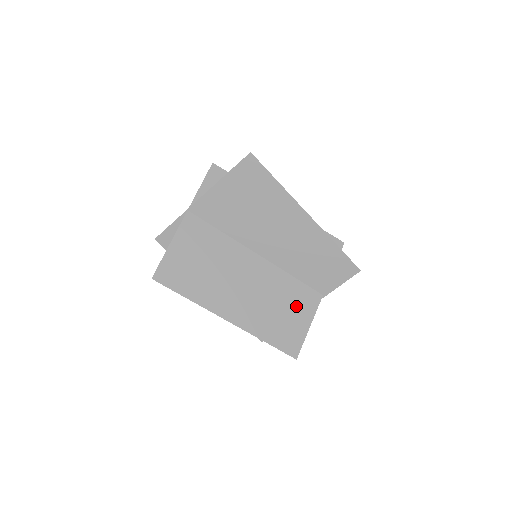
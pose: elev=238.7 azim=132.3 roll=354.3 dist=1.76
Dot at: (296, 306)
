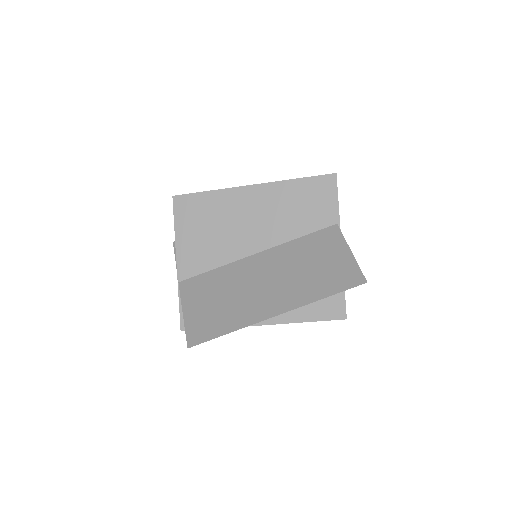
Dot at: (323, 251)
